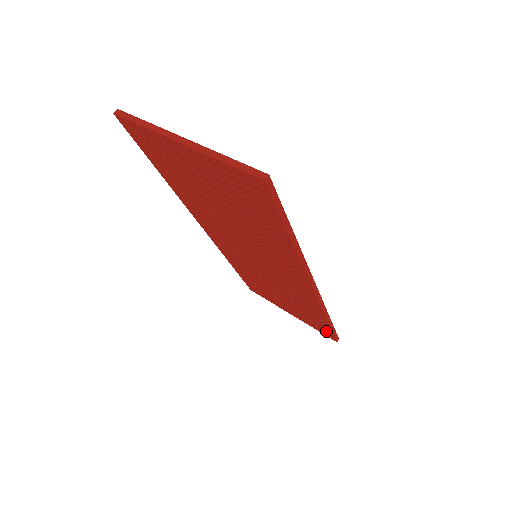
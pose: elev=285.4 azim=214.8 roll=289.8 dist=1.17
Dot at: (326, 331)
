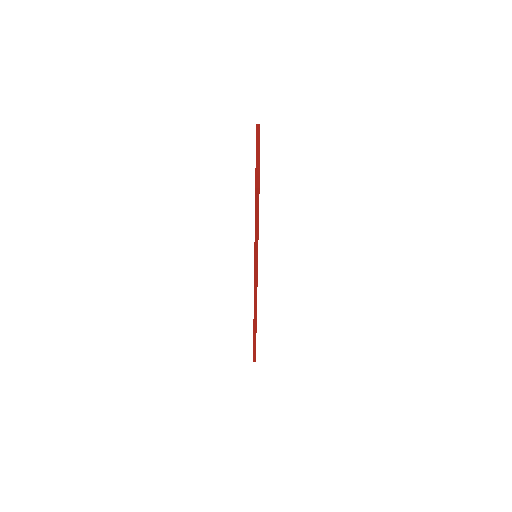
Dot at: occluded
